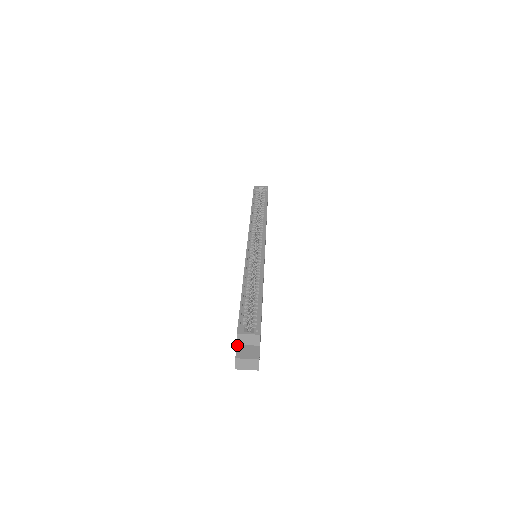
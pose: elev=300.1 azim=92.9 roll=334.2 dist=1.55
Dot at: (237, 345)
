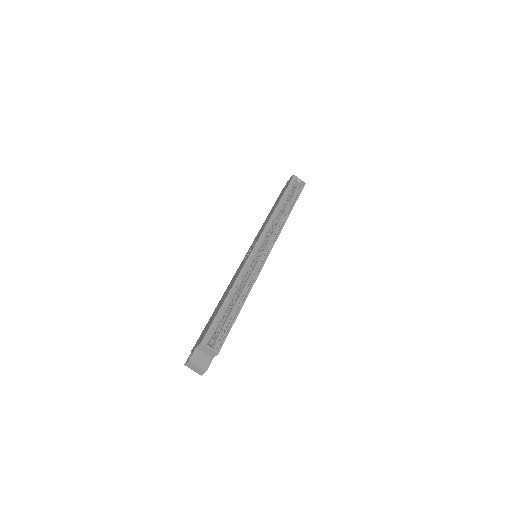
Dot at: (196, 348)
